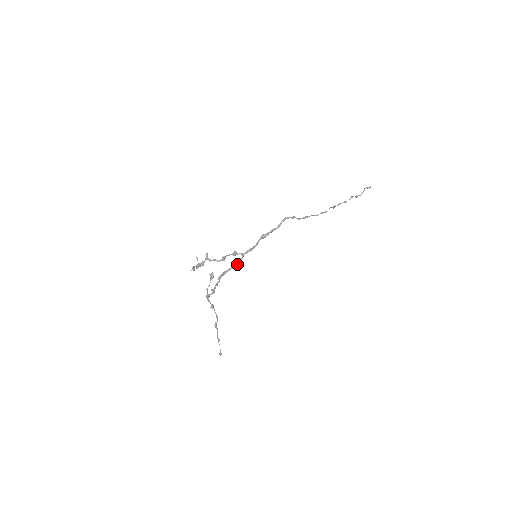
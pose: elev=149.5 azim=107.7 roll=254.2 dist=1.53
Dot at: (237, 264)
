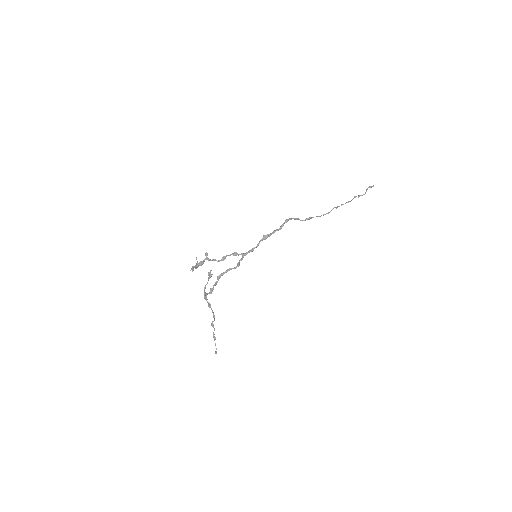
Dot at: (237, 265)
